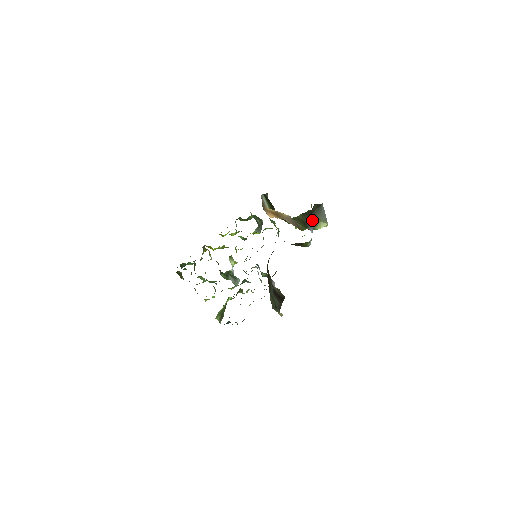
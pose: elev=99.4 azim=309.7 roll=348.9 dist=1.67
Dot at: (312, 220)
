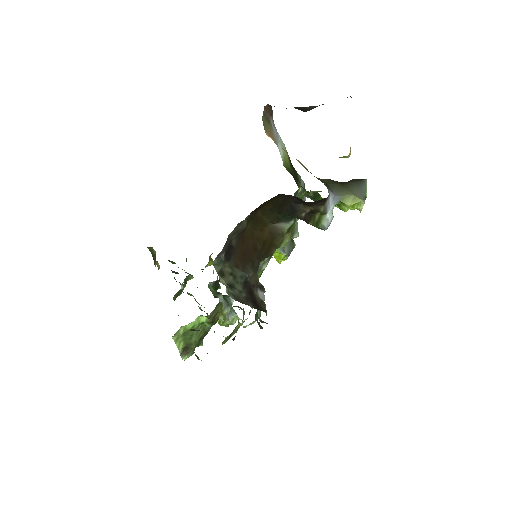
Dot at: (340, 189)
